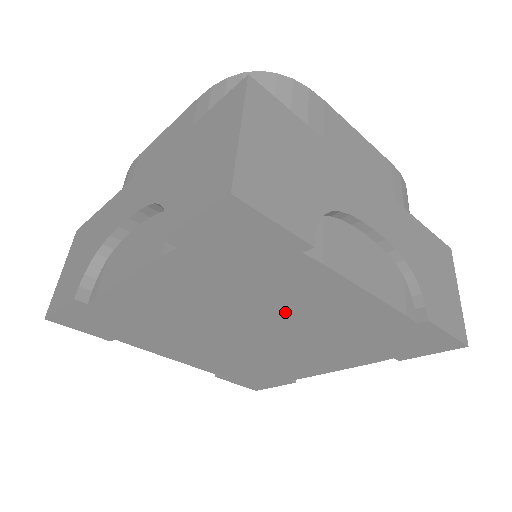
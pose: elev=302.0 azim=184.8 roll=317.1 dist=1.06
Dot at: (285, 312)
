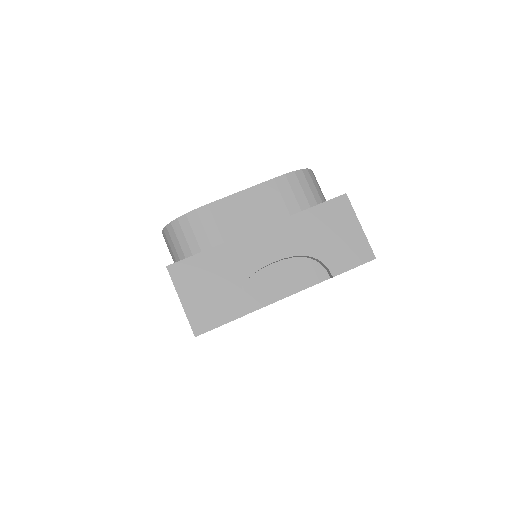
Dot at: occluded
